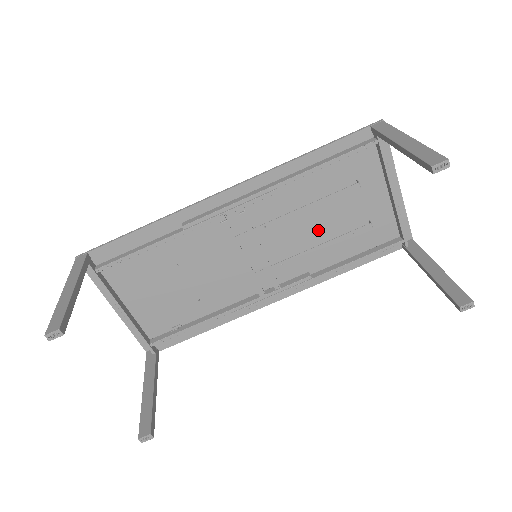
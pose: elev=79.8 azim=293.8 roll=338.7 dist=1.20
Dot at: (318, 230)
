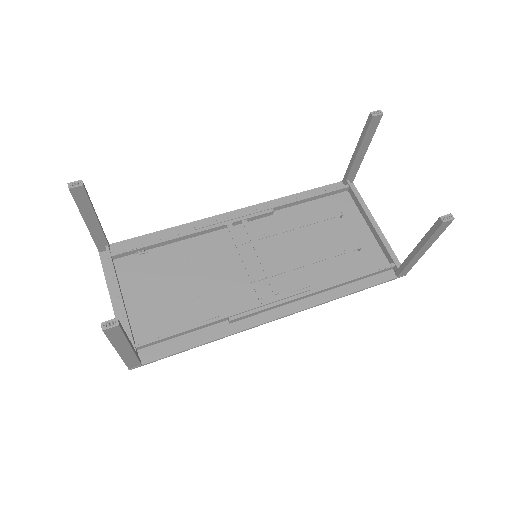
Dot at: (312, 251)
